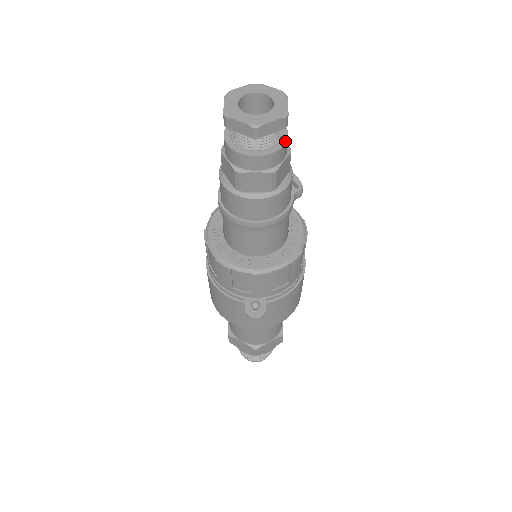
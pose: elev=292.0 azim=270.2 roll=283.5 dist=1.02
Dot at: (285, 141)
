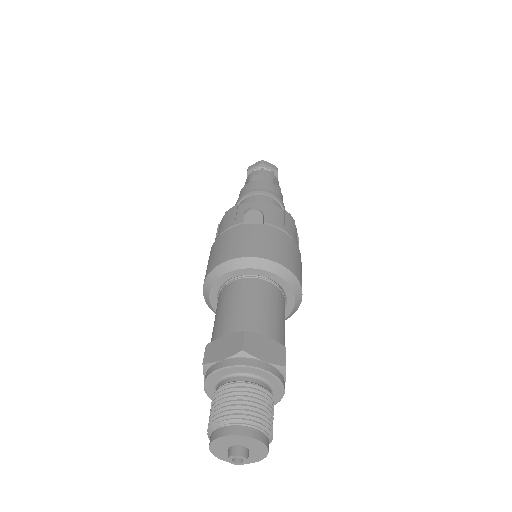
Dot at: (277, 180)
